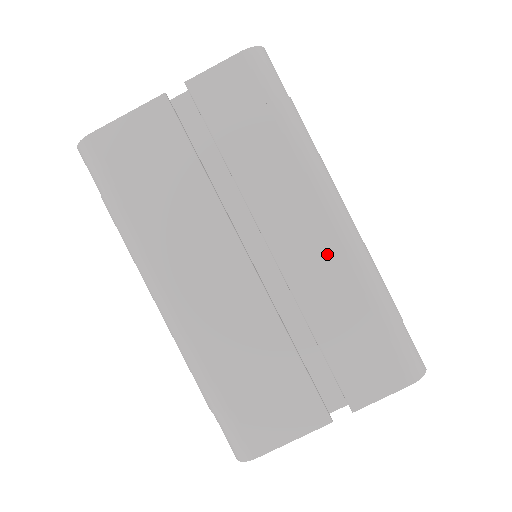
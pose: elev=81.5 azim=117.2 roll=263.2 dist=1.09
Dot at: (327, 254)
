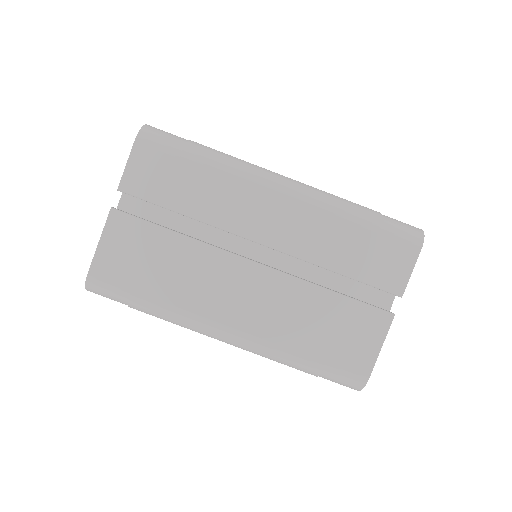
Dot at: (299, 216)
